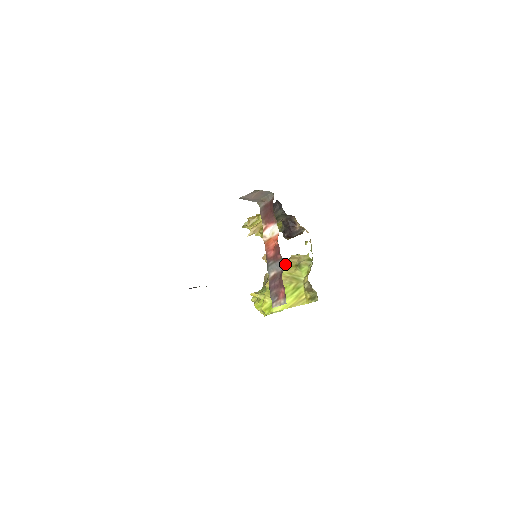
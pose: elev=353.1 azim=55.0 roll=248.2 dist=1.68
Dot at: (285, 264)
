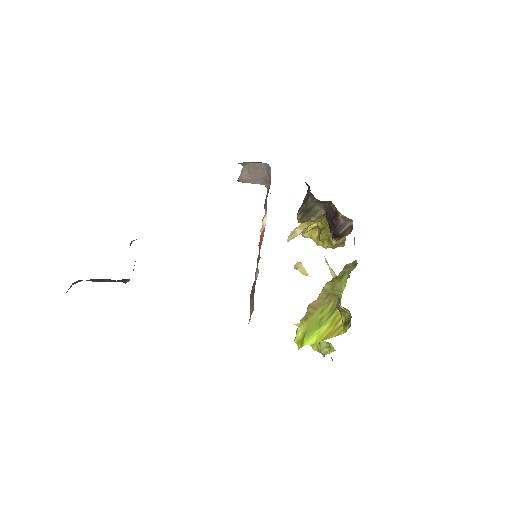
Dot at: (335, 277)
